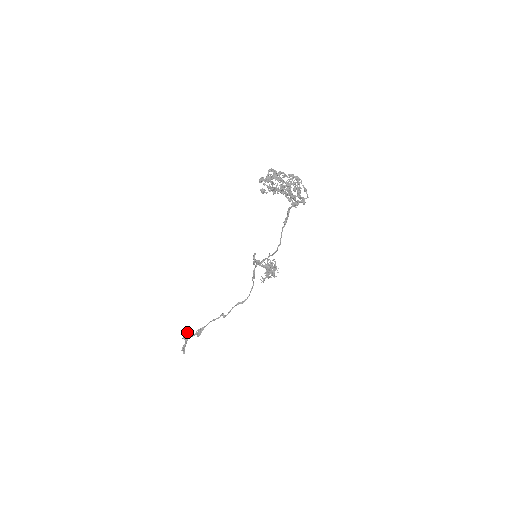
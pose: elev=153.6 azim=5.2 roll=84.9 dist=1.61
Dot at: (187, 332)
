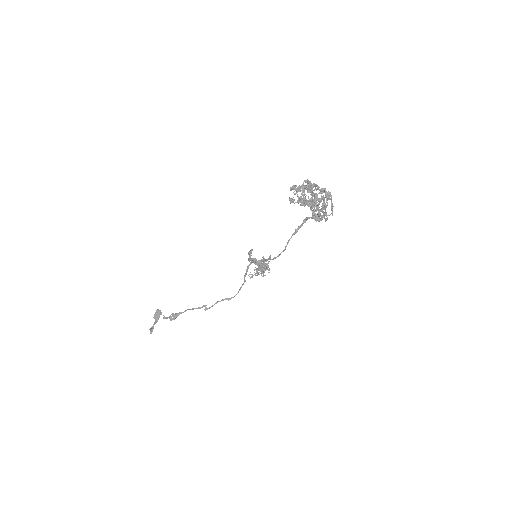
Dot at: (160, 313)
